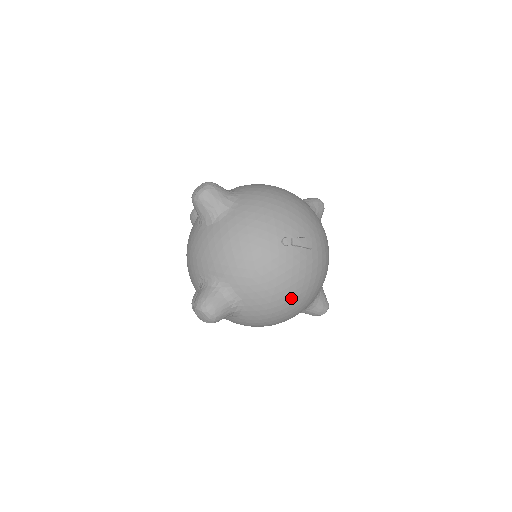
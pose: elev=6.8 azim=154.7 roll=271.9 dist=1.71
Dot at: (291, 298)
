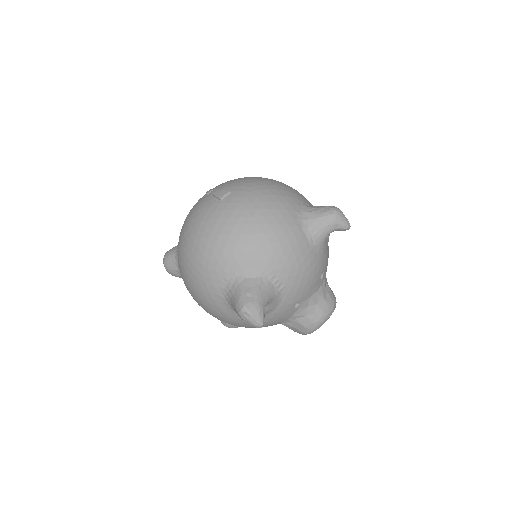
Dot at: (188, 244)
